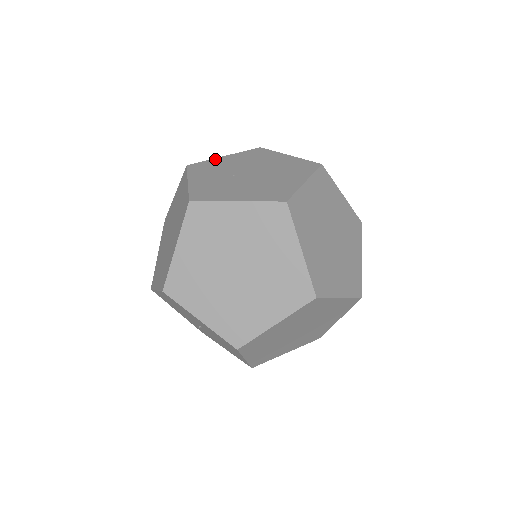
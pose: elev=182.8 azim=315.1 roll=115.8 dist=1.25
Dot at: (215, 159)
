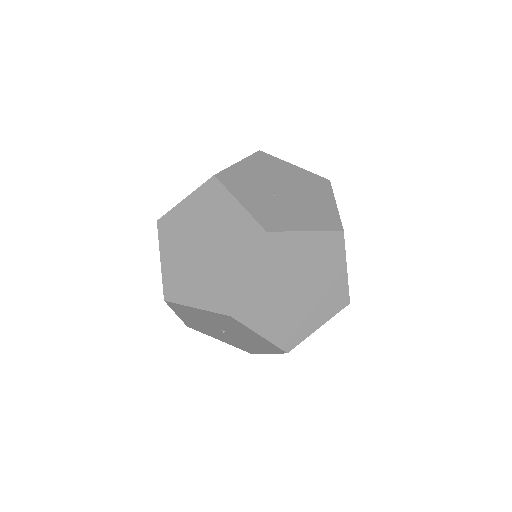
Dot at: (234, 166)
